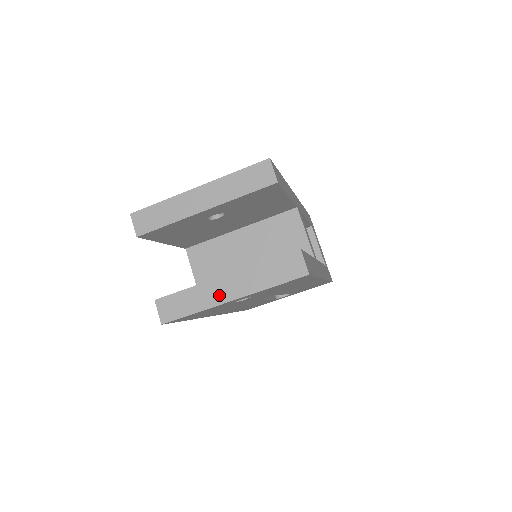
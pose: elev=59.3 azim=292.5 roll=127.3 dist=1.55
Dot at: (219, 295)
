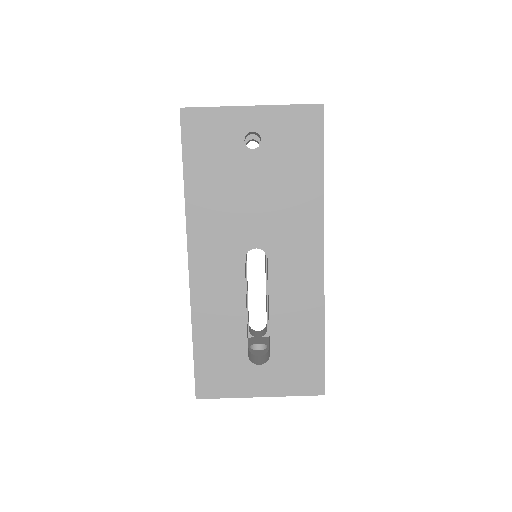
Dot at: occluded
